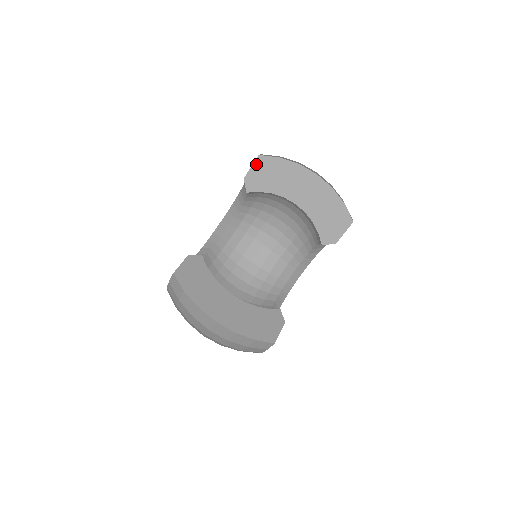
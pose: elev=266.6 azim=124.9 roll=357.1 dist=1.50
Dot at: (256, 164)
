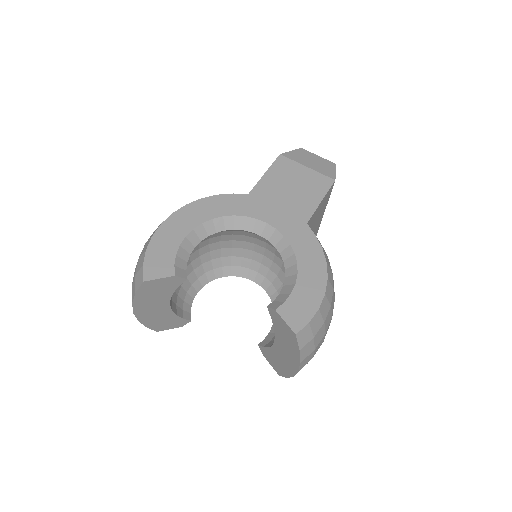
Dot at: (289, 328)
